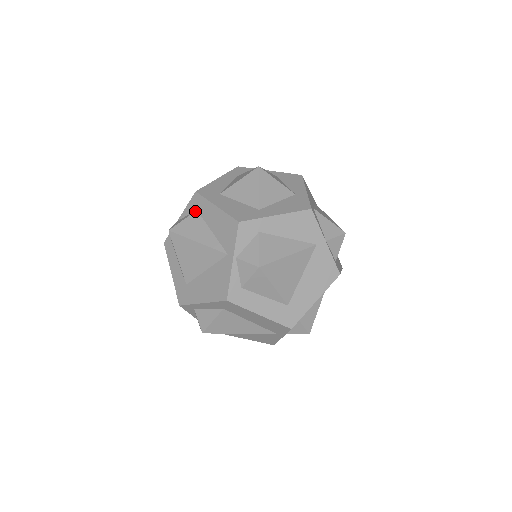
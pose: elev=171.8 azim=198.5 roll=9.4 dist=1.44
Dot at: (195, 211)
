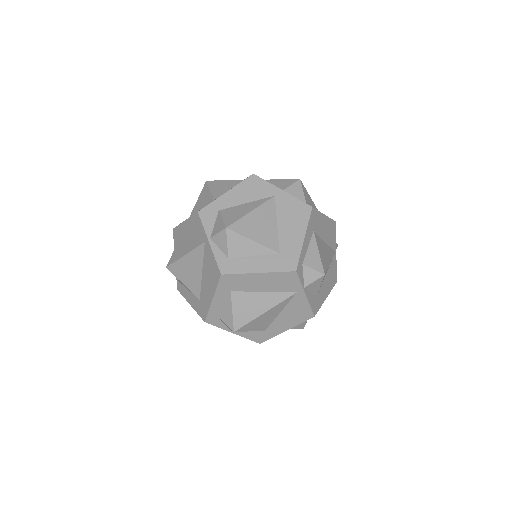
Dot at: (178, 241)
